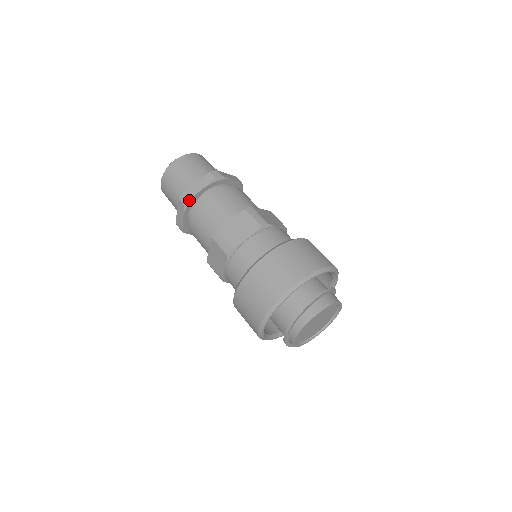
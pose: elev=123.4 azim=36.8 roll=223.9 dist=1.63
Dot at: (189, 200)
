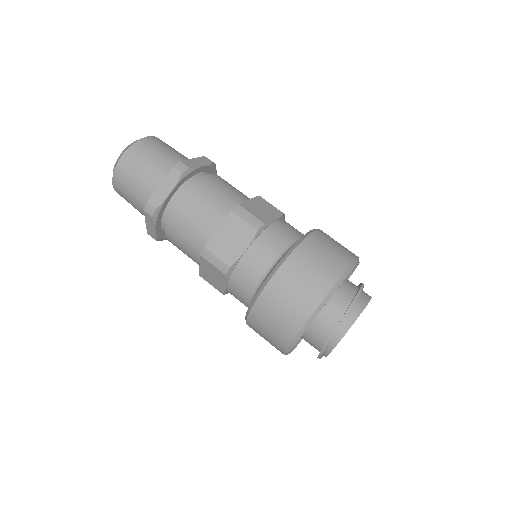
Dot at: (189, 171)
